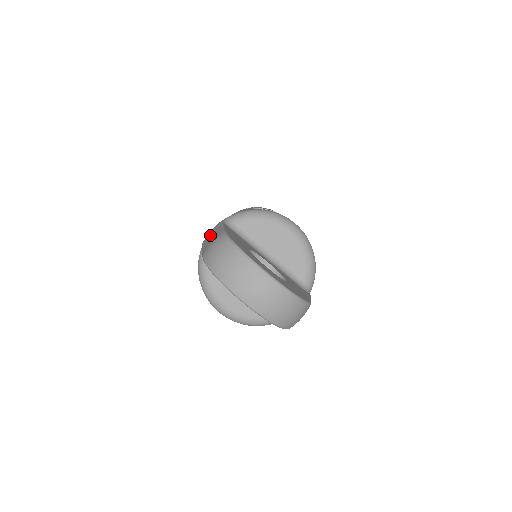
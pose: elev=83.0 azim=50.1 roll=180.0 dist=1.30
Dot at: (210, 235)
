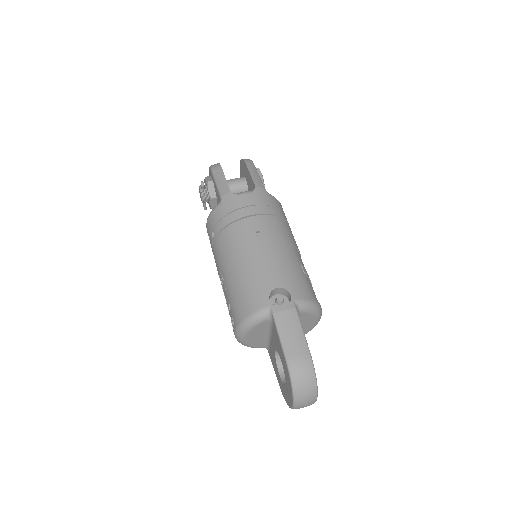
Dot at: (290, 328)
